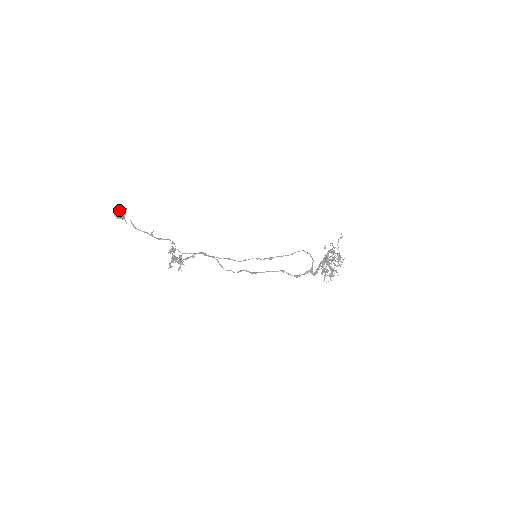
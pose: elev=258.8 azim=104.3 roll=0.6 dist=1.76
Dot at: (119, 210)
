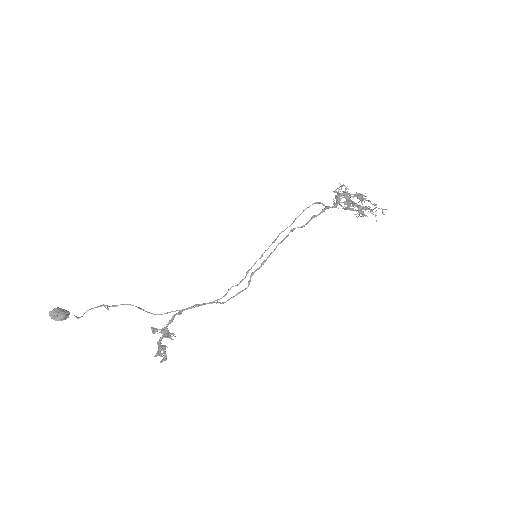
Dot at: (55, 308)
